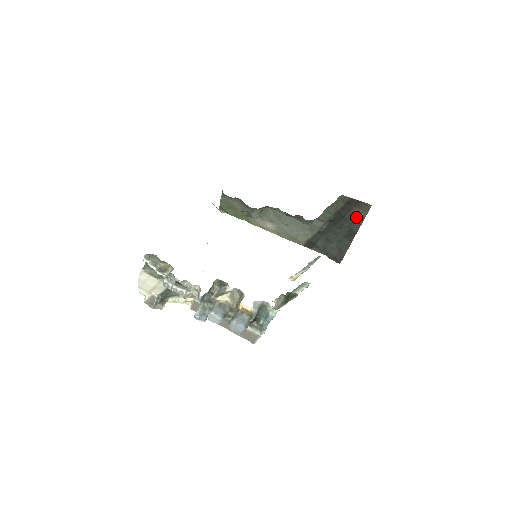
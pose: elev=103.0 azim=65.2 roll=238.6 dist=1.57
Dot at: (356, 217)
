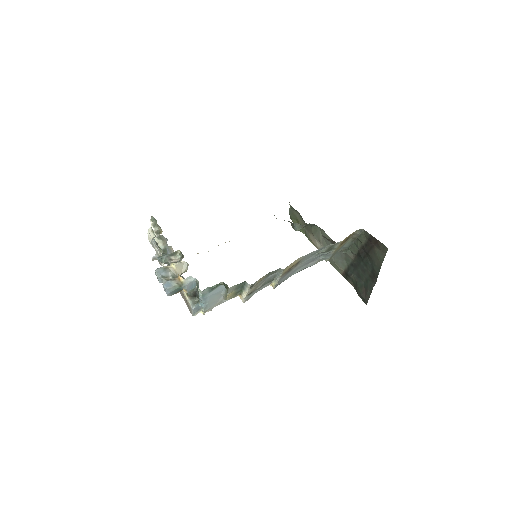
Dot at: (376, 257)
